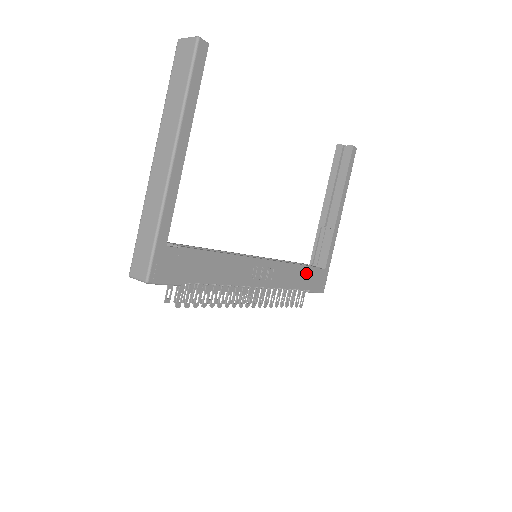
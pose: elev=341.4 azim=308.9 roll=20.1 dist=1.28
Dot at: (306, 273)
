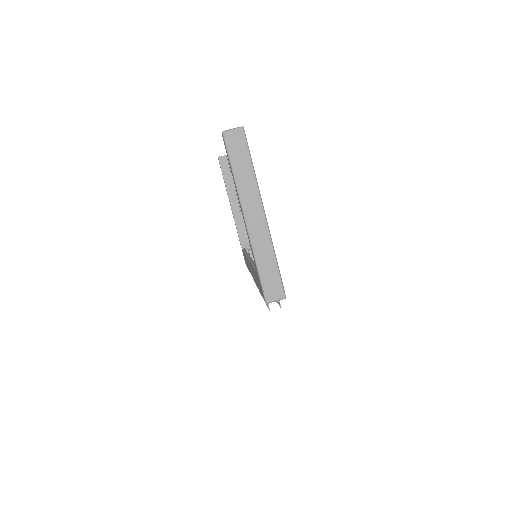
Dot at: occluded
